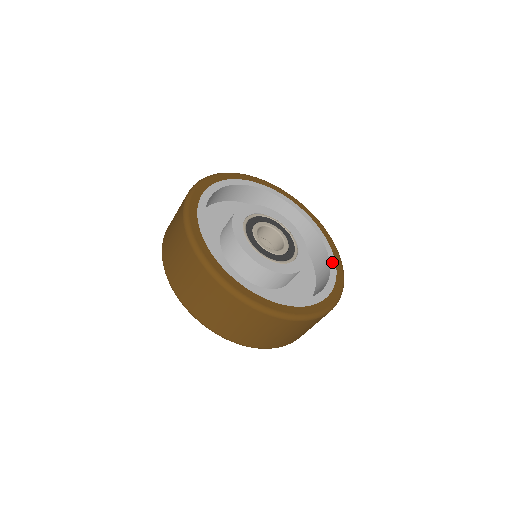
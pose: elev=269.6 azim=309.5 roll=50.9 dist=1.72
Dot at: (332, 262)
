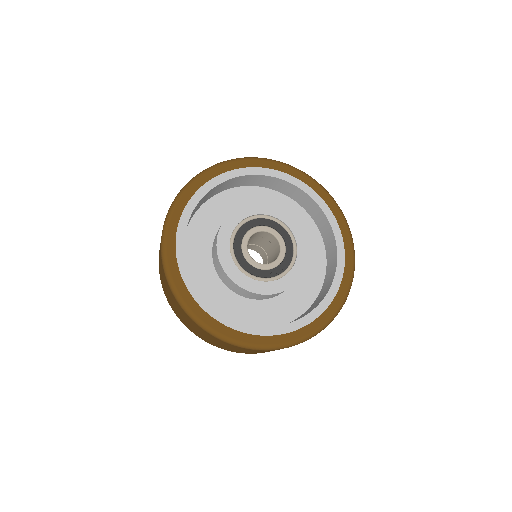
Dot at: (333, 290)
